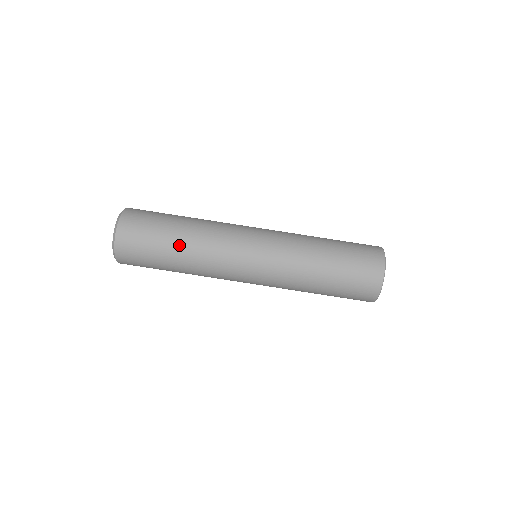
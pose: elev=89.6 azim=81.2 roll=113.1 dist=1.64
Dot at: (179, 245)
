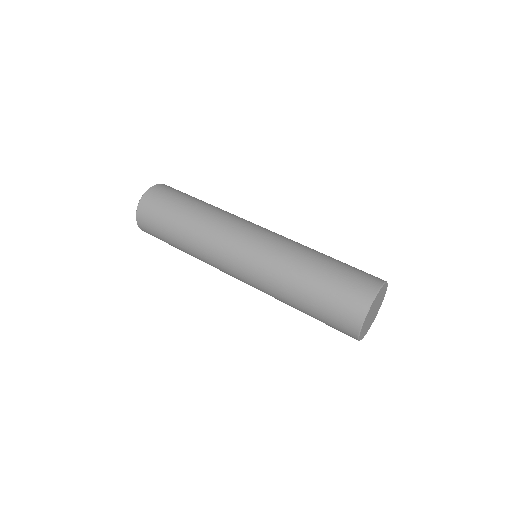
Dot at: (182, 227)
